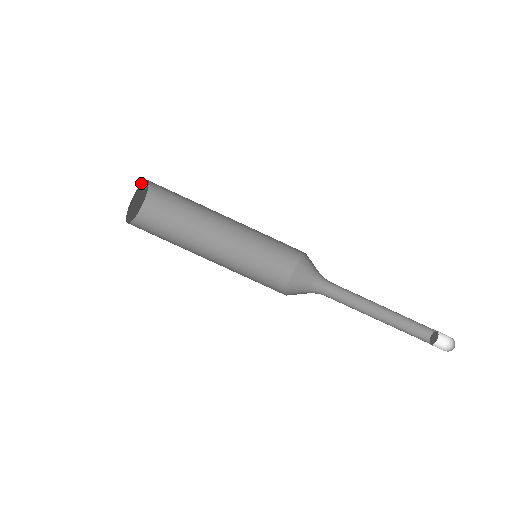
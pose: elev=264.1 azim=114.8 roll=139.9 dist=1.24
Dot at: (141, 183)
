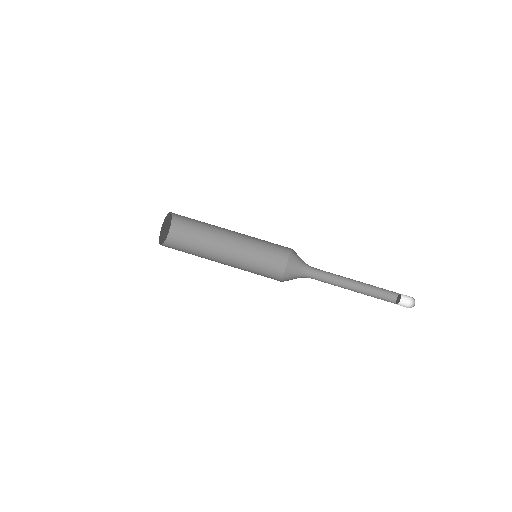
Dot at: (168, 213)
